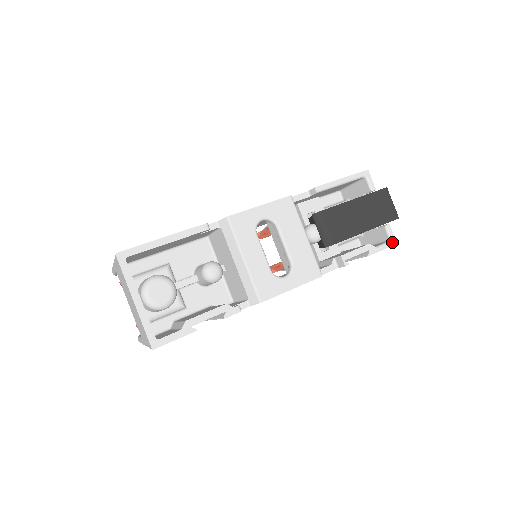
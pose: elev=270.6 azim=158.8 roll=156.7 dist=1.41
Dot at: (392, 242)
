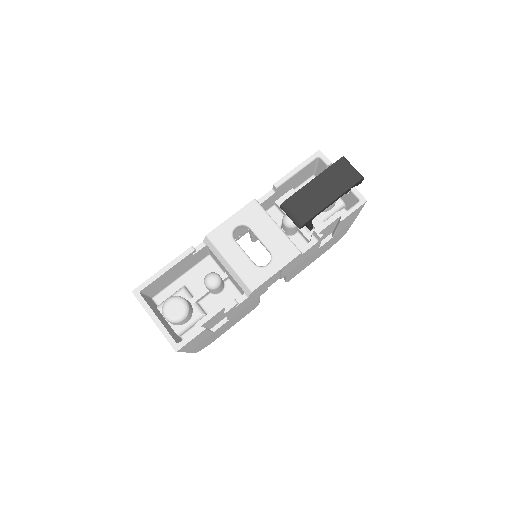
Dot at: (362, 201)
